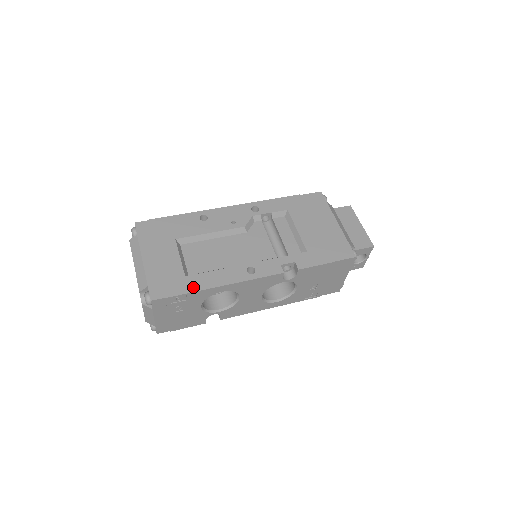
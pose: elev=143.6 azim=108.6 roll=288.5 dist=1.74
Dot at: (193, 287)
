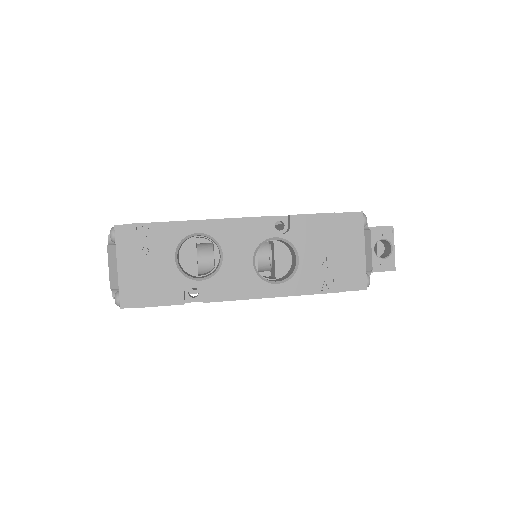
Dot at: (165, 222)
